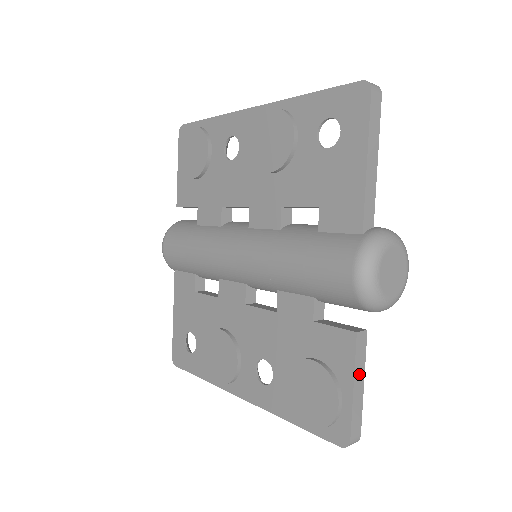
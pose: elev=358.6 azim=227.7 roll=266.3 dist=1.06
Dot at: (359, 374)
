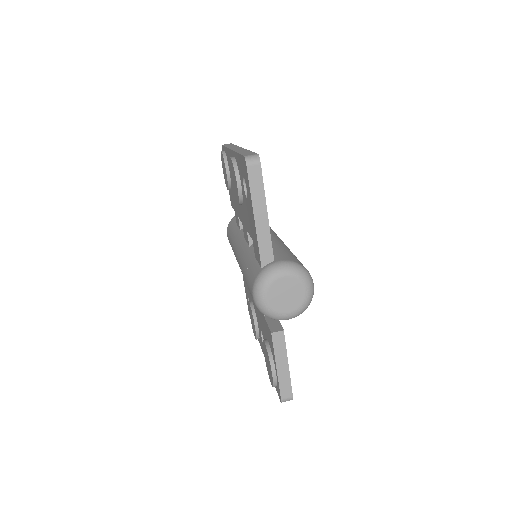
Dot at: (281, 359)
